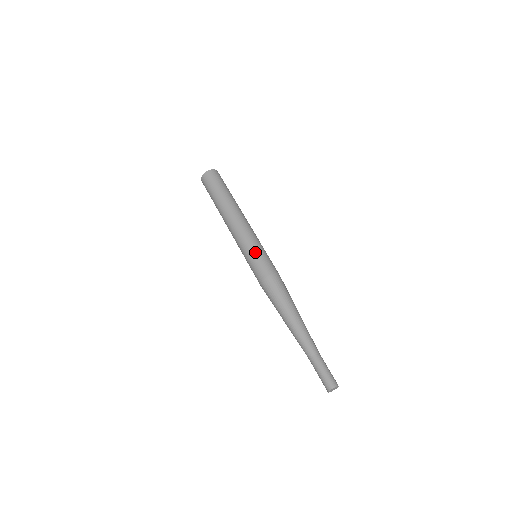
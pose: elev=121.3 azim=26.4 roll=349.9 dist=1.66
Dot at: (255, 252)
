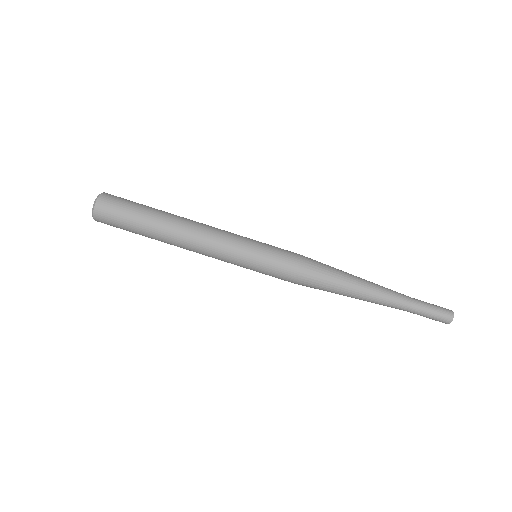
Dot at: (254, 268)
